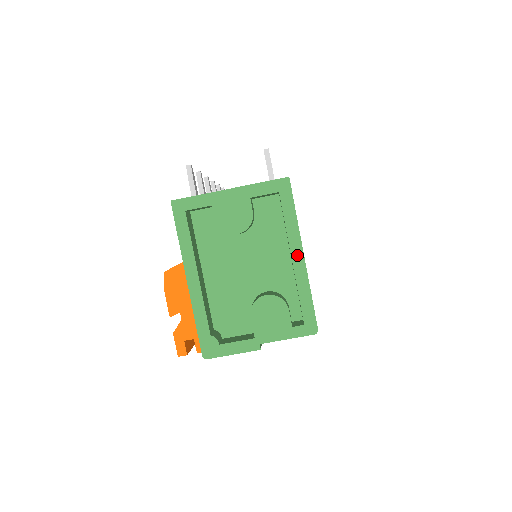
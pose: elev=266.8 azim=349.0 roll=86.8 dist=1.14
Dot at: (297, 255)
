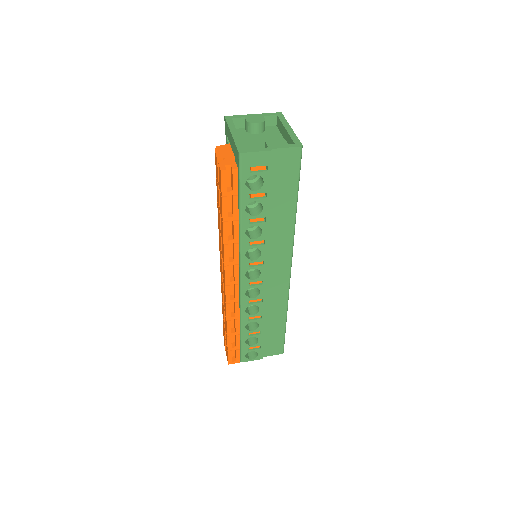
Dot at: (288, 128)
